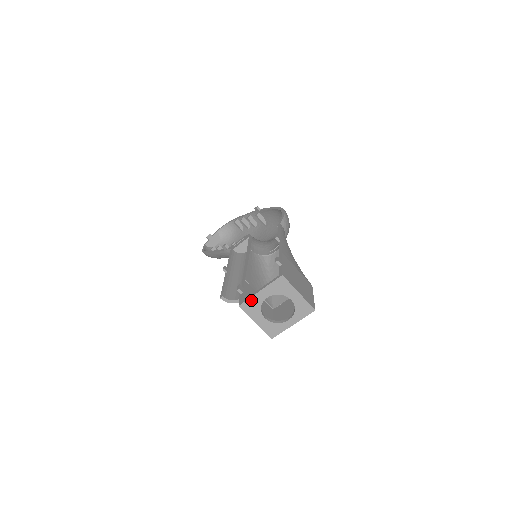
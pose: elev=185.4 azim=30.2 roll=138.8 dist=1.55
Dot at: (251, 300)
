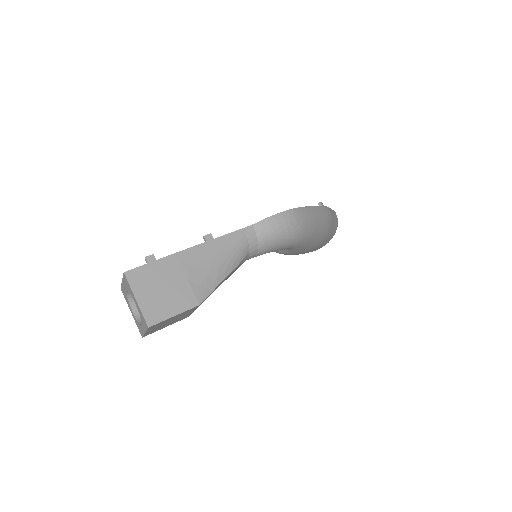
Dot at: (123, 287)
